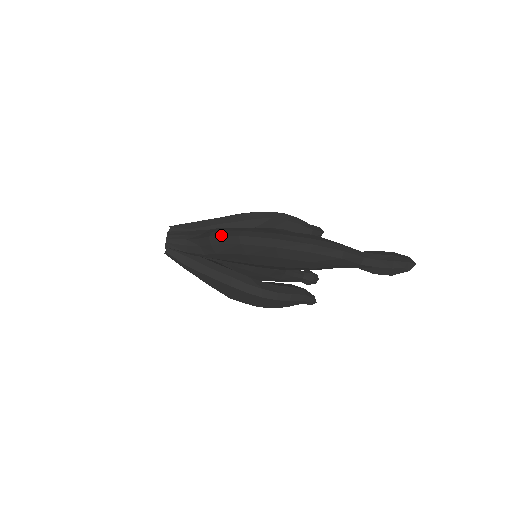
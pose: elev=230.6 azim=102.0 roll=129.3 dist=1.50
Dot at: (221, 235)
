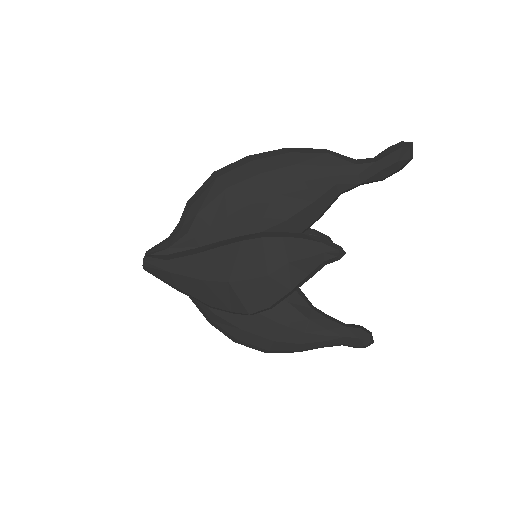
Dot at: (198, 190)
